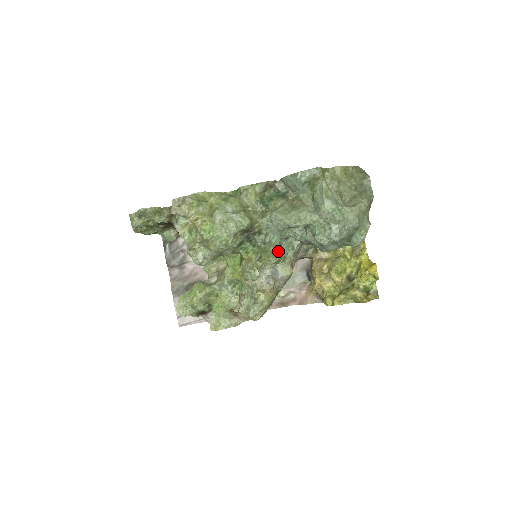
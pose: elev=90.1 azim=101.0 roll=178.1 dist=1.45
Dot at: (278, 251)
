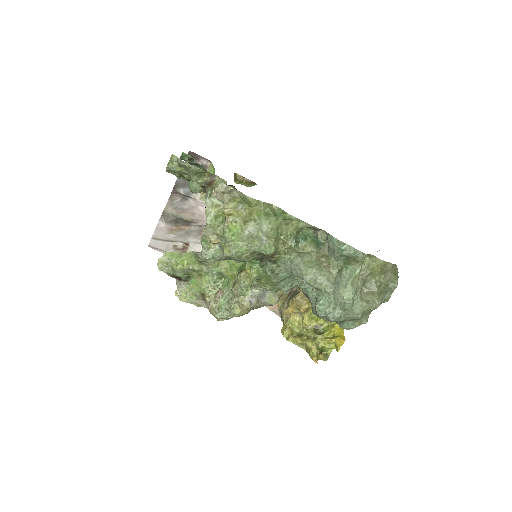
Dot at: (278, 283)
